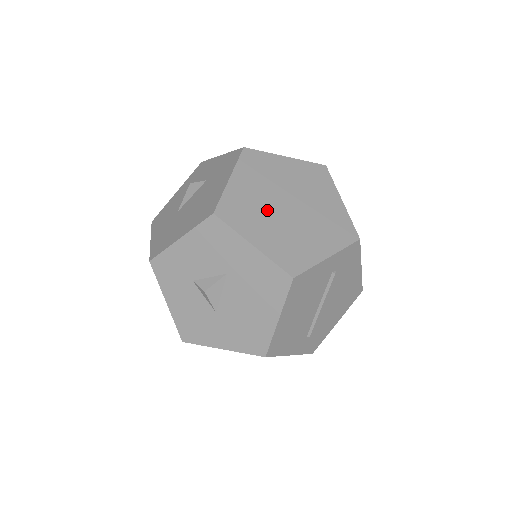
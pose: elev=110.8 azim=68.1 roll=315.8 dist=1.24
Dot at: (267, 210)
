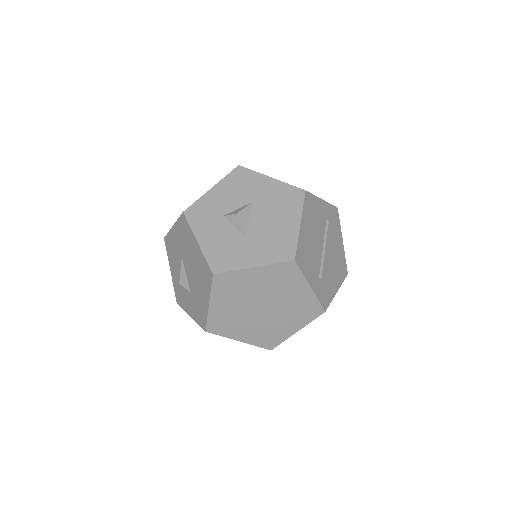
Dot at: occluded
